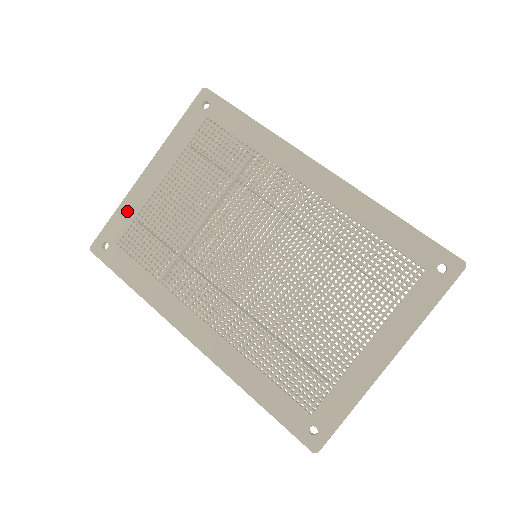
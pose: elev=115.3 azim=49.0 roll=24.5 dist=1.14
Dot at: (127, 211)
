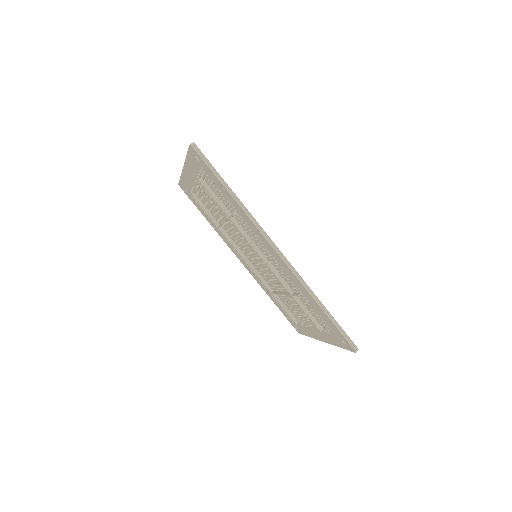
Dot at: (186, 182)
